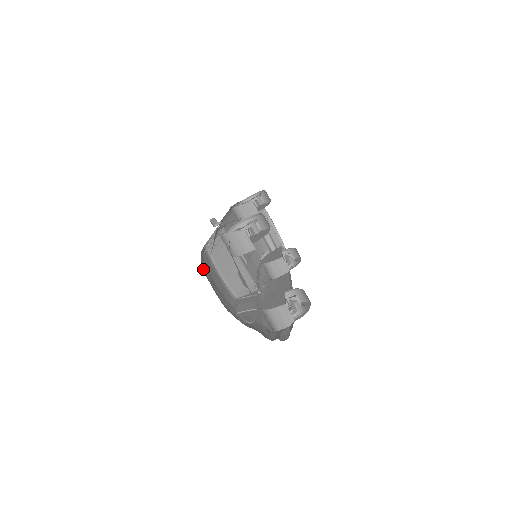
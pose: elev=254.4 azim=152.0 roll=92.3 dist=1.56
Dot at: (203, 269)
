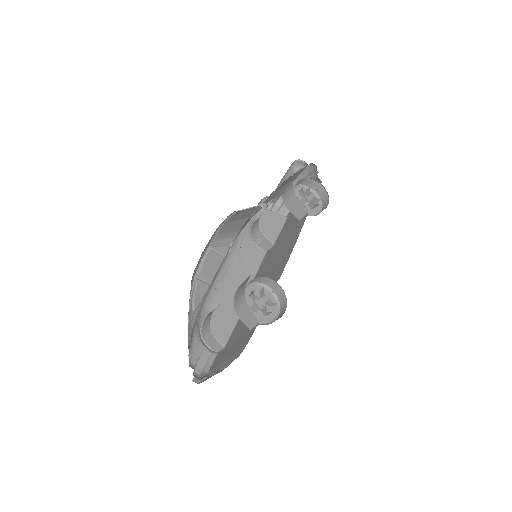
Dot at: occluded
